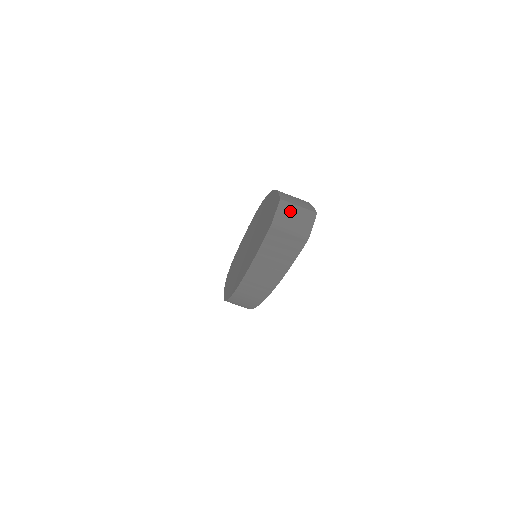
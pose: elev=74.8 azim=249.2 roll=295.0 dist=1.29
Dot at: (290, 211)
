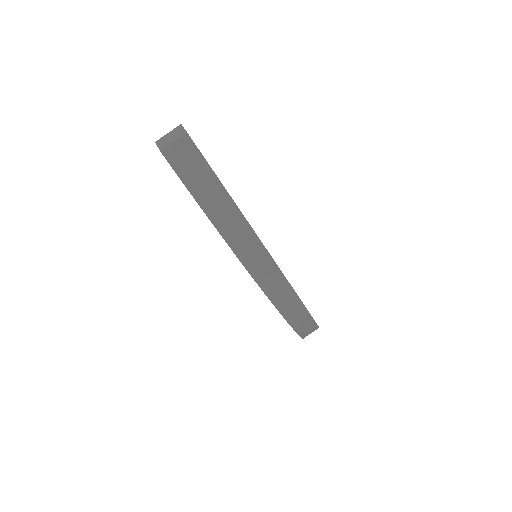
Dot at: (165, 138)
